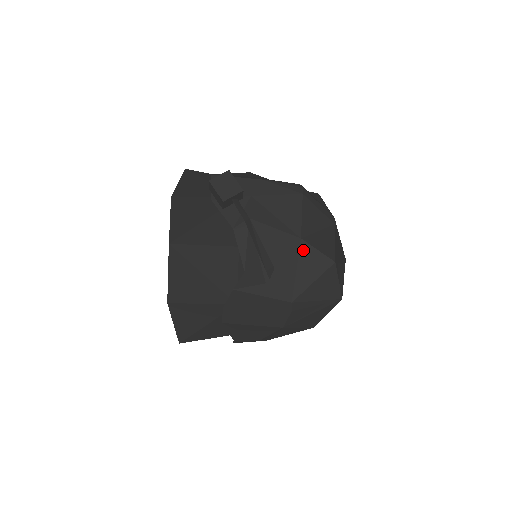
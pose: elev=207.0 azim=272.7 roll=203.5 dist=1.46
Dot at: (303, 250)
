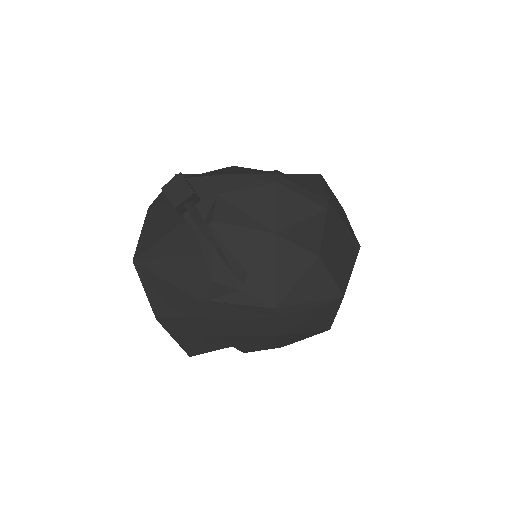
Dot at: (280, 247)
